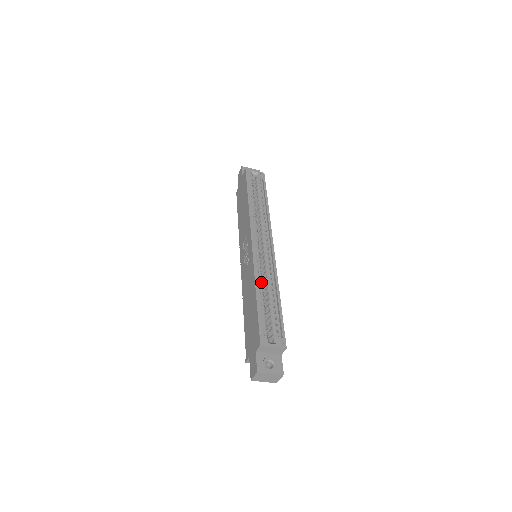
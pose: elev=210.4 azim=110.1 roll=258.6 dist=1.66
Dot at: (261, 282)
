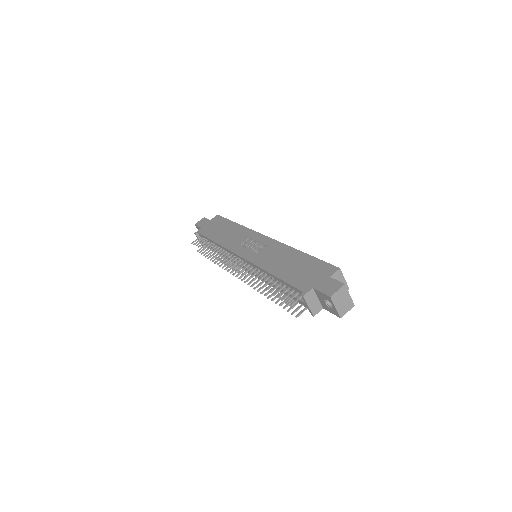
Dot at: occluded
